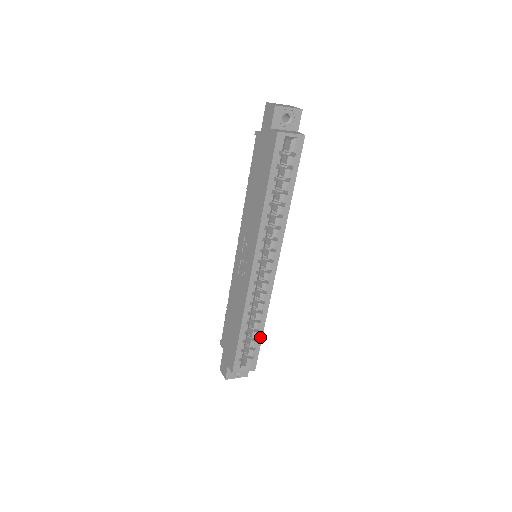
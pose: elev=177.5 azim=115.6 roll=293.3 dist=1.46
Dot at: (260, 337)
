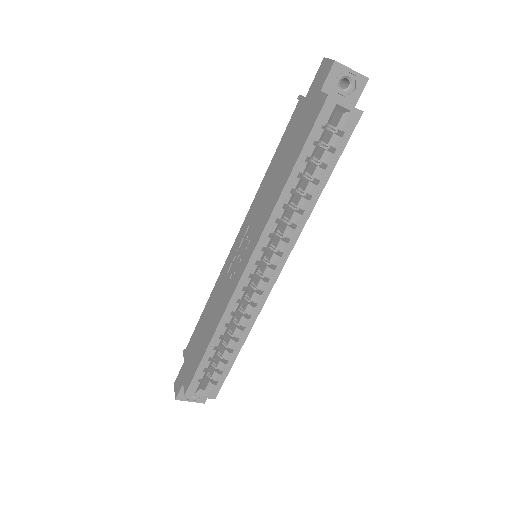
Dot at: (232, 360)
